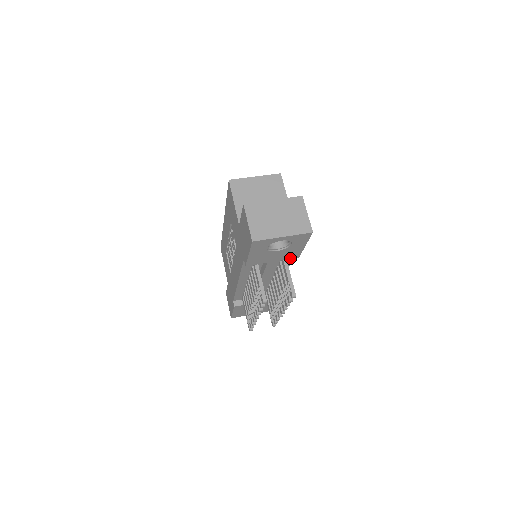
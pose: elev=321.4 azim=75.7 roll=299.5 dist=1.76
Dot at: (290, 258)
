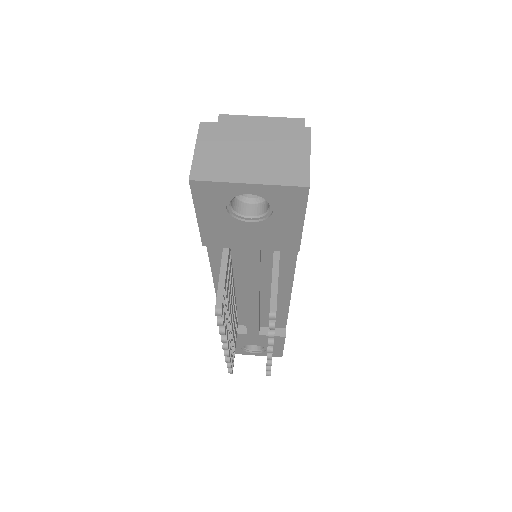
Dot at: (282, 249)
